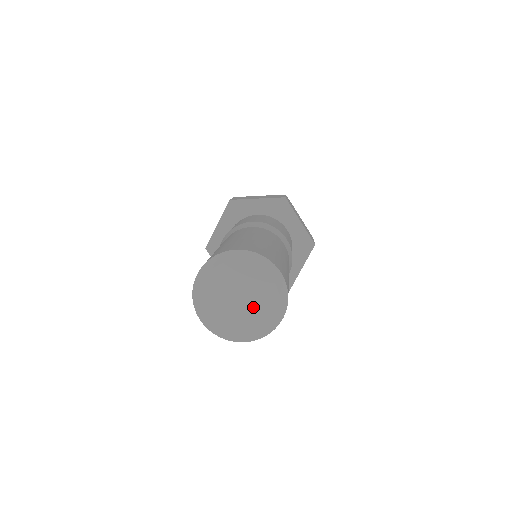
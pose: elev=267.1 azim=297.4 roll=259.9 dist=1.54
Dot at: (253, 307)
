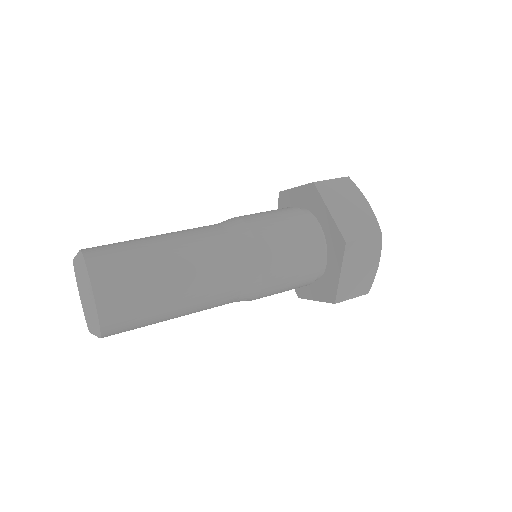
Dot at: occluded
